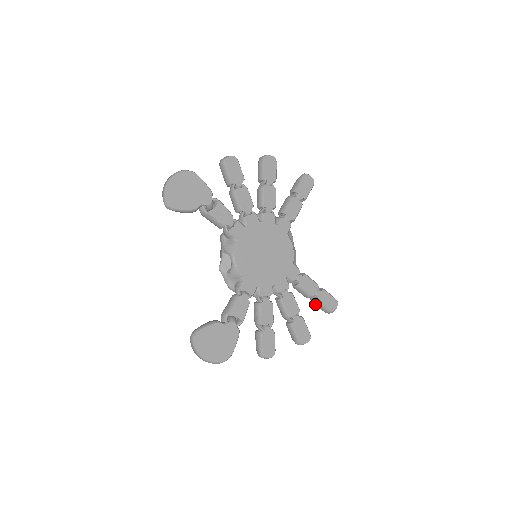
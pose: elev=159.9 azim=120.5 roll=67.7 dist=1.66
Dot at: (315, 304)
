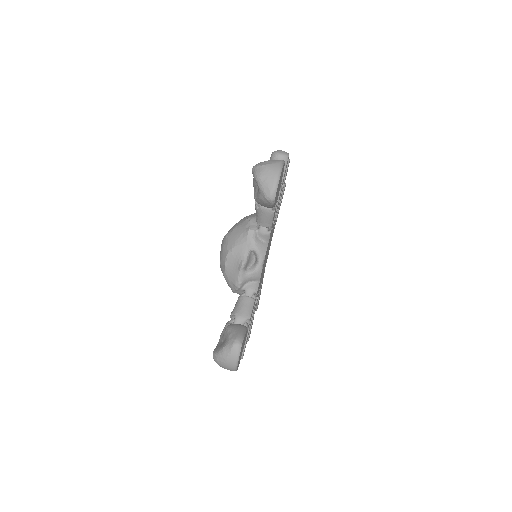
Dot at: occluded
